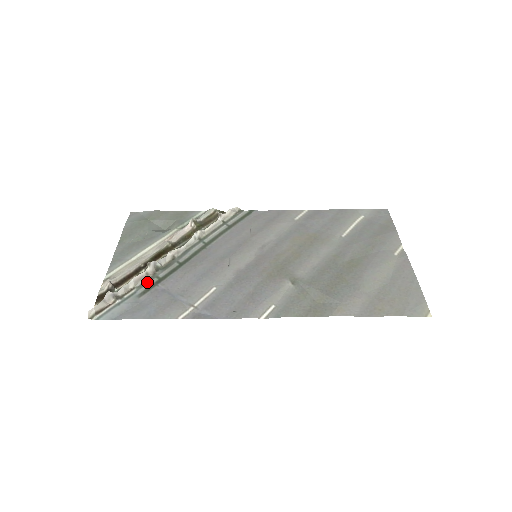
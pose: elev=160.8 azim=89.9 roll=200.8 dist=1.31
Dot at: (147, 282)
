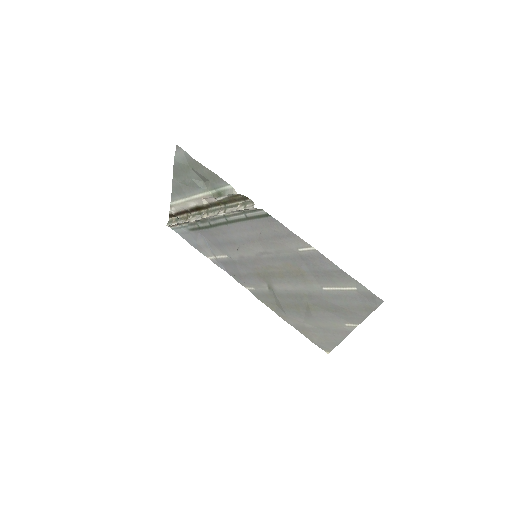
Dot at: (192, 225)
